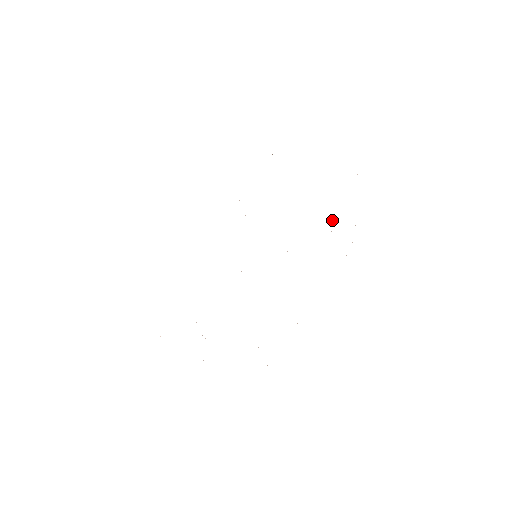
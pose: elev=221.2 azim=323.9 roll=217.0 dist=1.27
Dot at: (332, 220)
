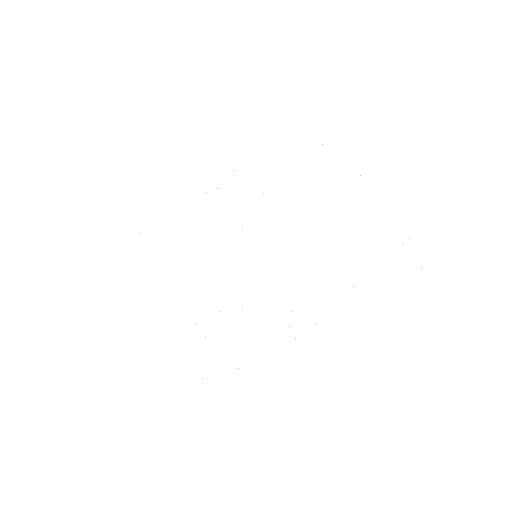
Dot at: occluded
